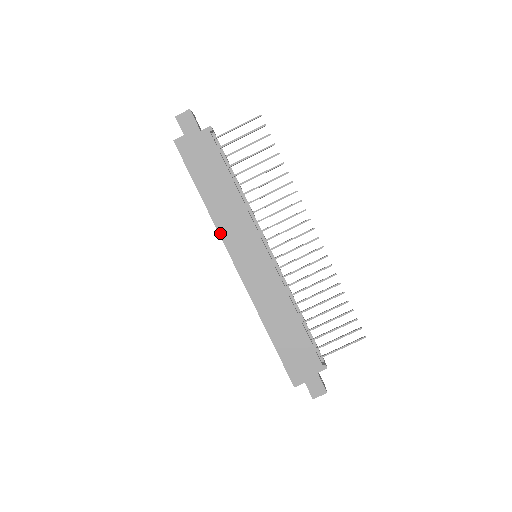
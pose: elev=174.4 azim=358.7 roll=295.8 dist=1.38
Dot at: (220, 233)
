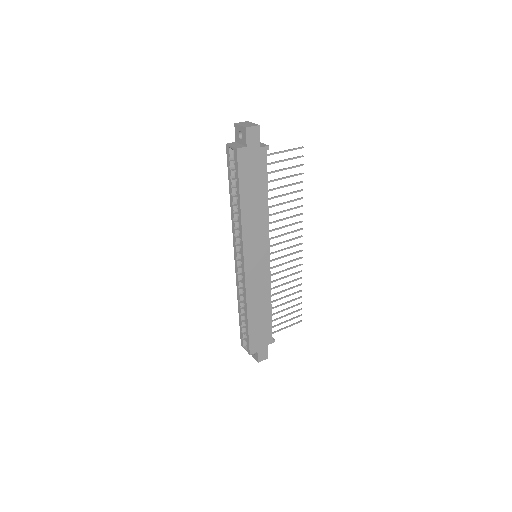
Dot at: (243, 237)
